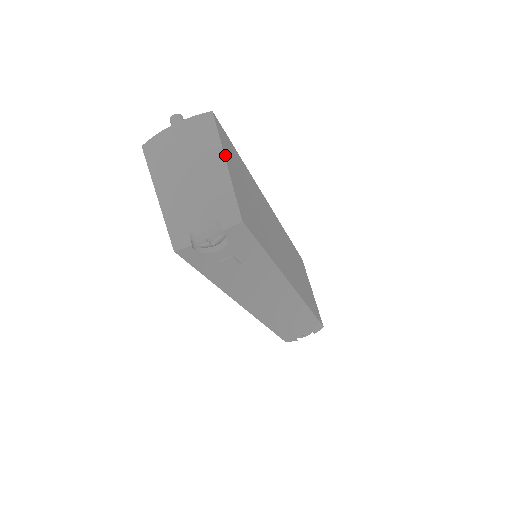
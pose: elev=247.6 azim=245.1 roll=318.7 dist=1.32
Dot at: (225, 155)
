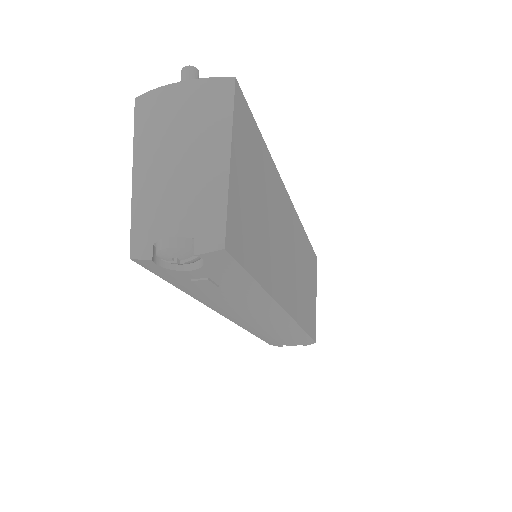
Dot at: (233, 145)
